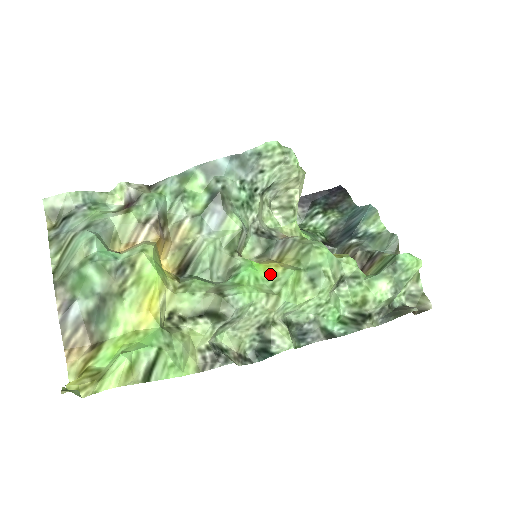
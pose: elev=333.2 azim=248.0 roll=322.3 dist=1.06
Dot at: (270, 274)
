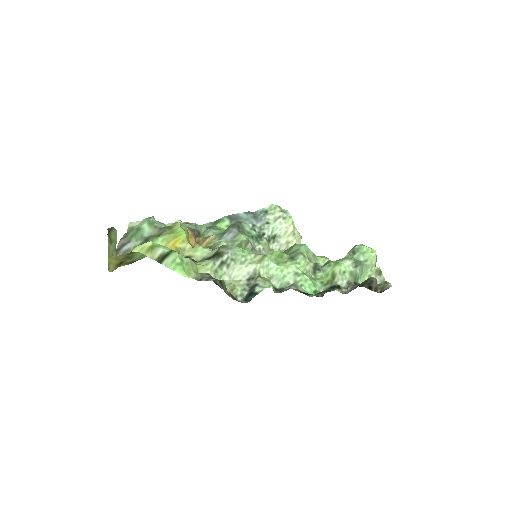
Dot at: occluded
